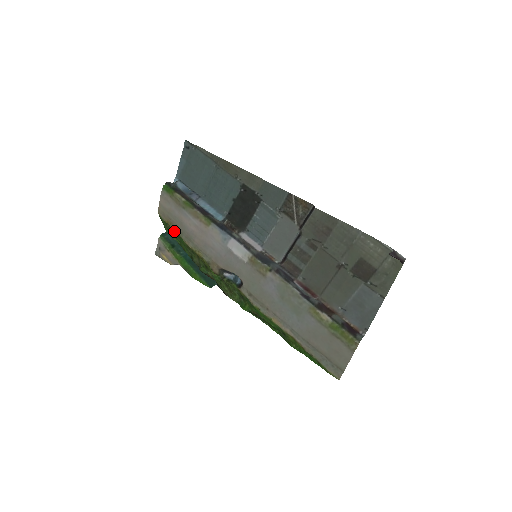
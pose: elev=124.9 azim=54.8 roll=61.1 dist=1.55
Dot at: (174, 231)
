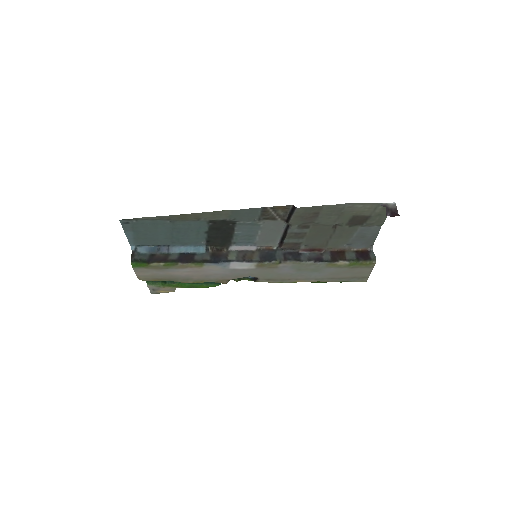
Dot at: occluded
